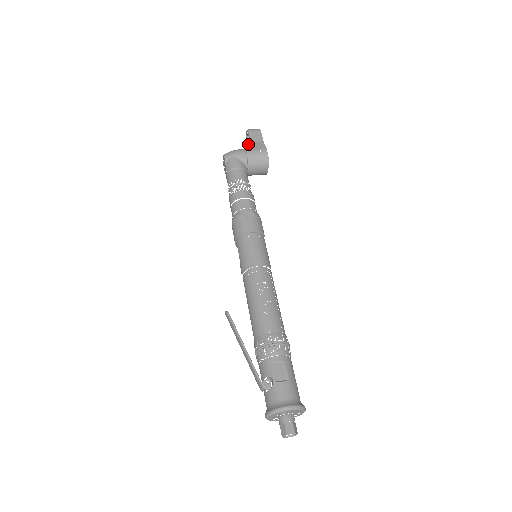
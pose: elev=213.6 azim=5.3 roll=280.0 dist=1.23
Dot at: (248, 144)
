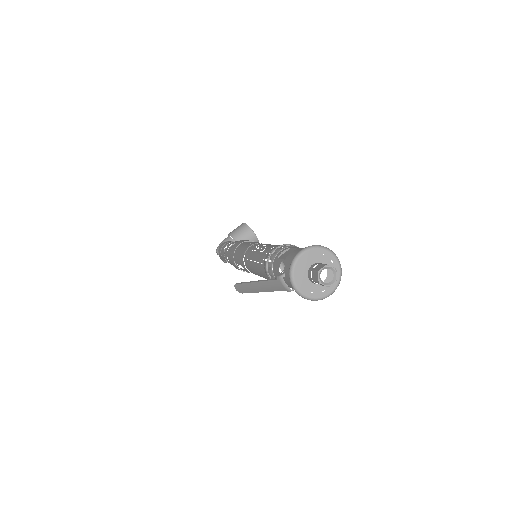
Dot at: occluded
